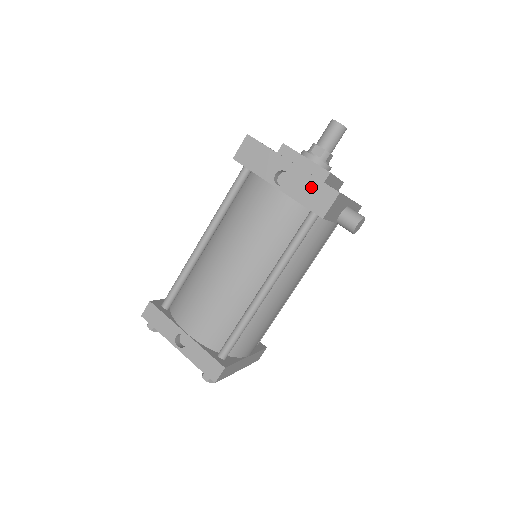
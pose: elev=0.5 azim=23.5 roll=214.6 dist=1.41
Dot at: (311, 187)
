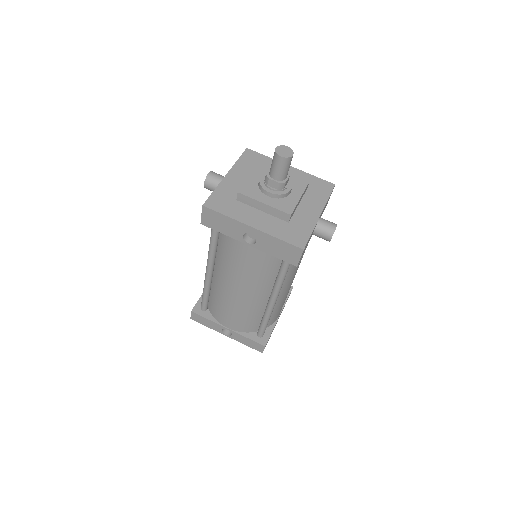
Dot at: (277, 246)
